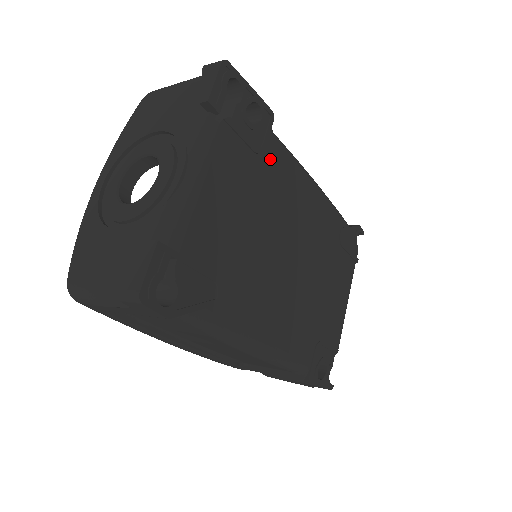
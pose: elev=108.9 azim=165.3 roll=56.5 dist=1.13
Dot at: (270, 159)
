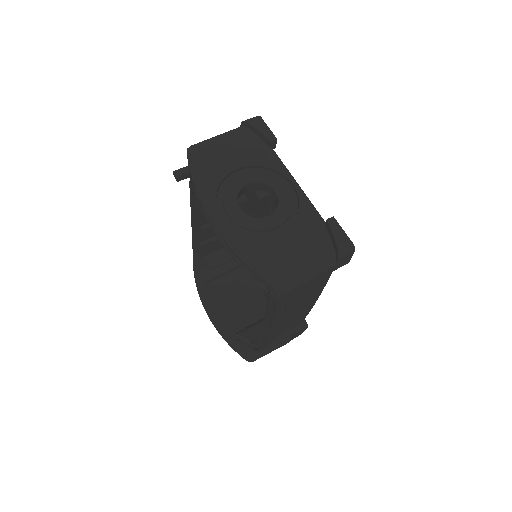
Dot at: occluded
